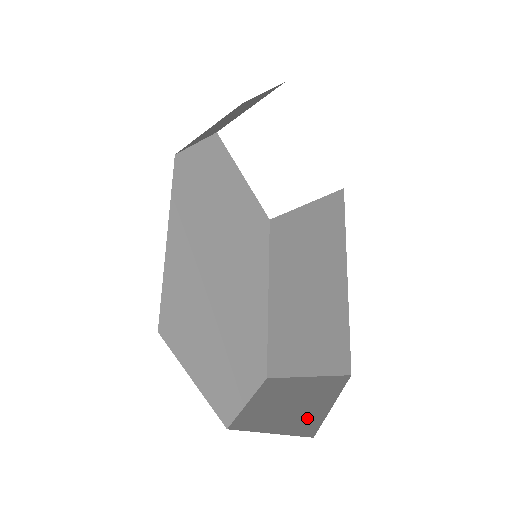
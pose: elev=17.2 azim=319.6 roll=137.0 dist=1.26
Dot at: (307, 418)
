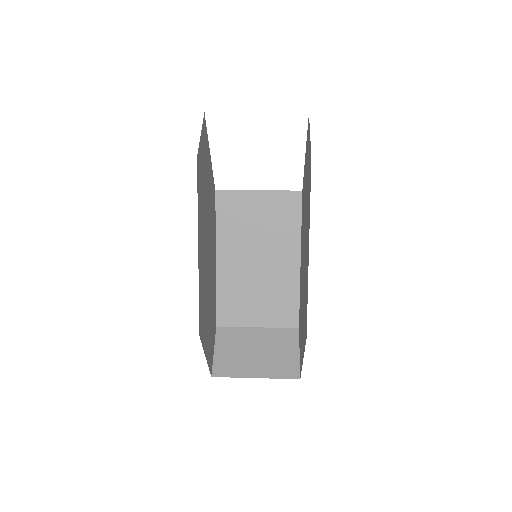
Dot at: (285, 364)
